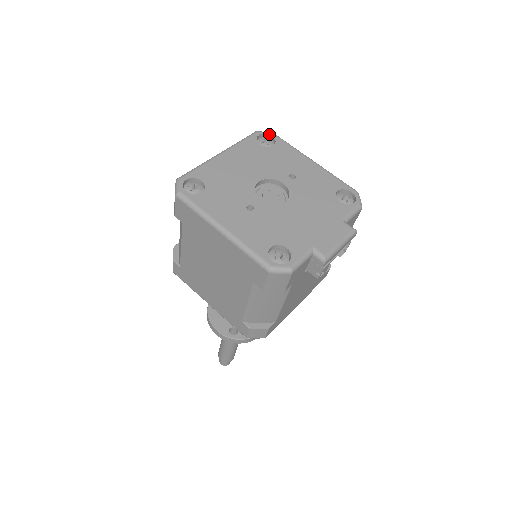
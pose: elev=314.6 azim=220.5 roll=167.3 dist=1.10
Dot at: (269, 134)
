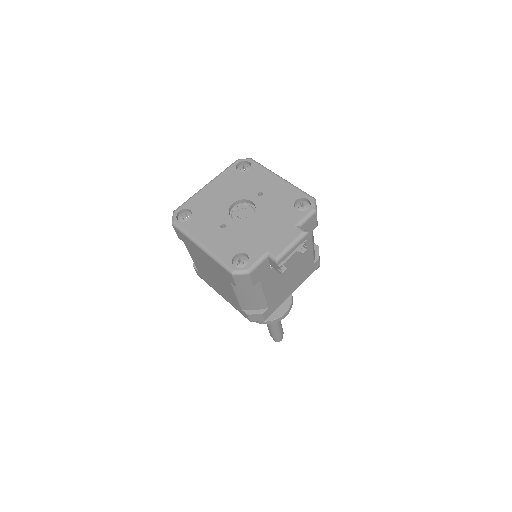
Dot at: (247, 160)
